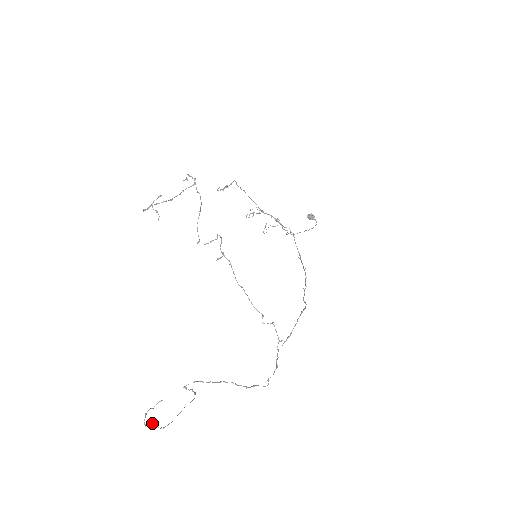
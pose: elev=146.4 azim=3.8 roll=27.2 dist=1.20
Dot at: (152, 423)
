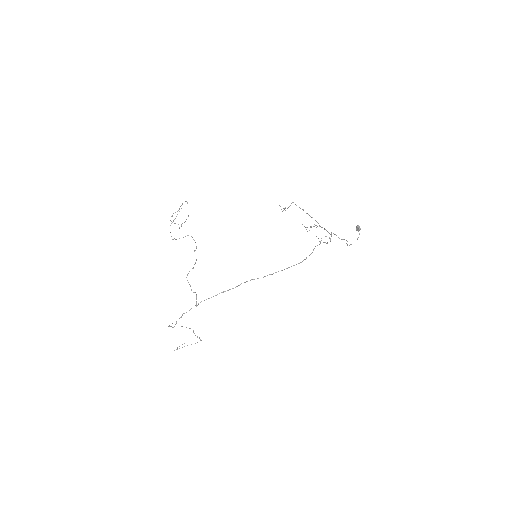
Dot at: (177, 348)
